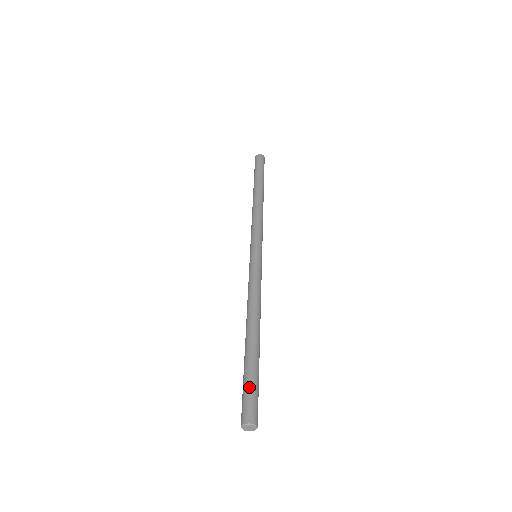
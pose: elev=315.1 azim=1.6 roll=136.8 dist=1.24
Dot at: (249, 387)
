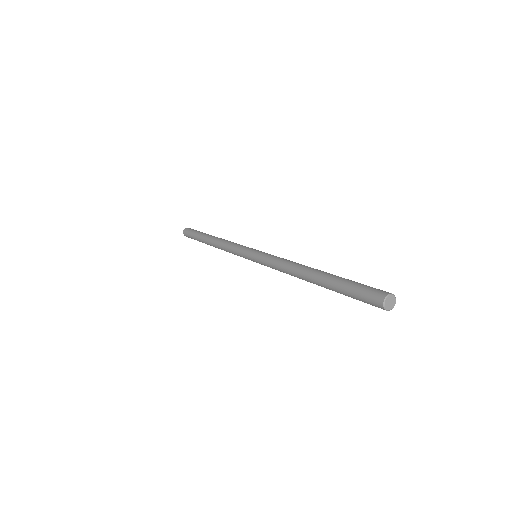
Dot at: (365, 285)
